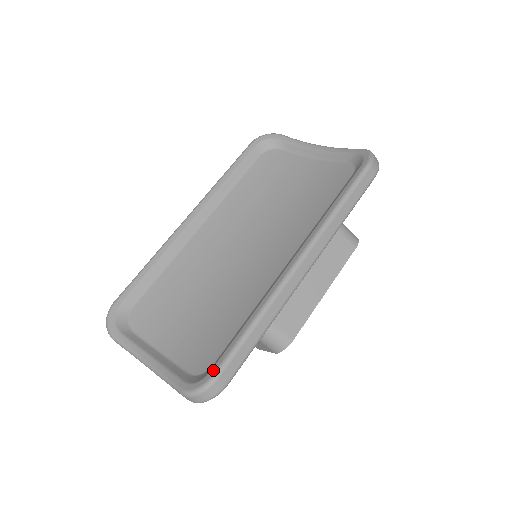
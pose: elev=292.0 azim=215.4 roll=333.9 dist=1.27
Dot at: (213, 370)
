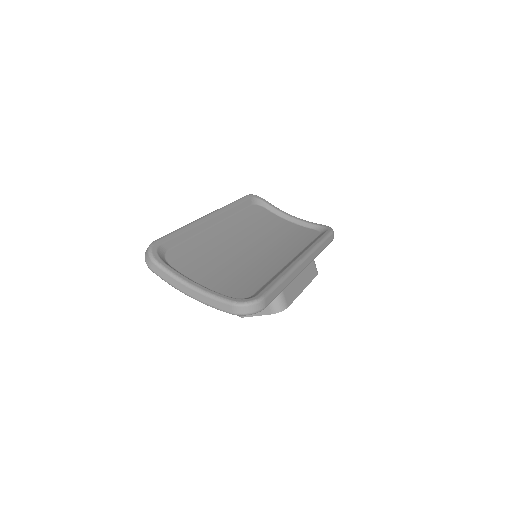
Dot at: (260, 294)
